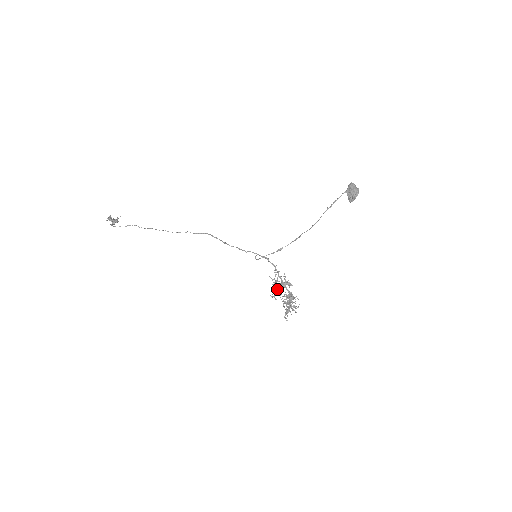
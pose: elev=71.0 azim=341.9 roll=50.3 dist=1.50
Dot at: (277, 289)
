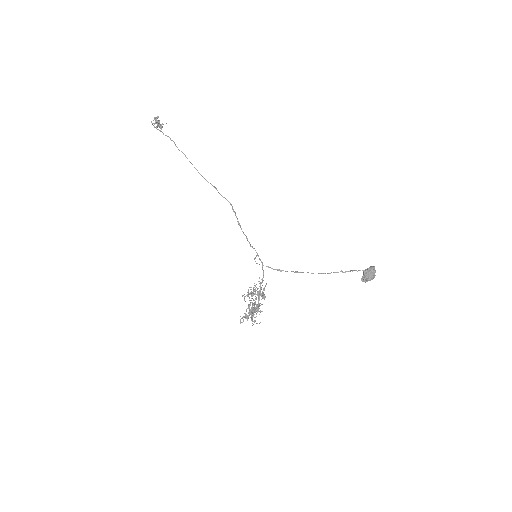
Dot at: (252, 294)
